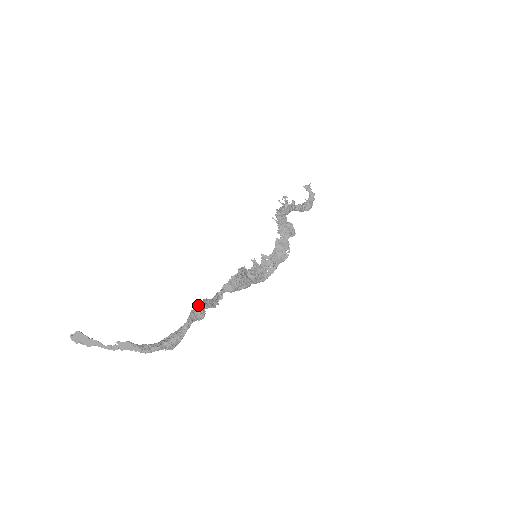
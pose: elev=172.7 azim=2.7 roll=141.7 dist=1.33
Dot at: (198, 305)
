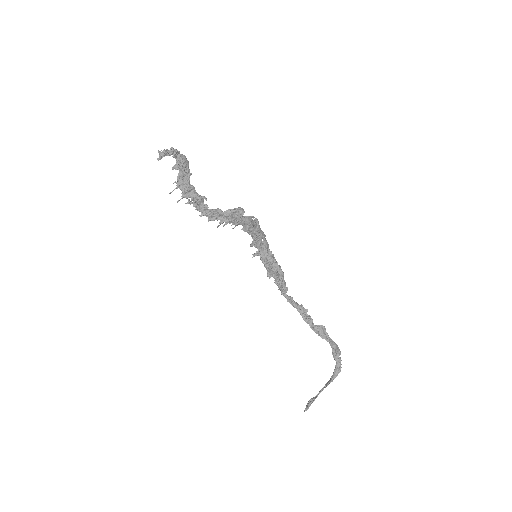
Dot at: (316, 331)
